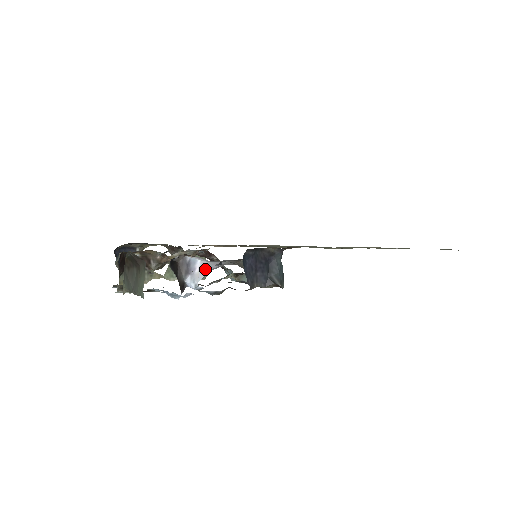
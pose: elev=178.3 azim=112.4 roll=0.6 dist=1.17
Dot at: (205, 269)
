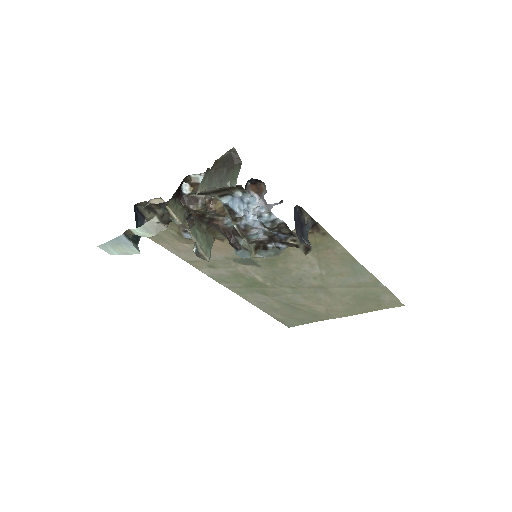
Dot at: occluded
